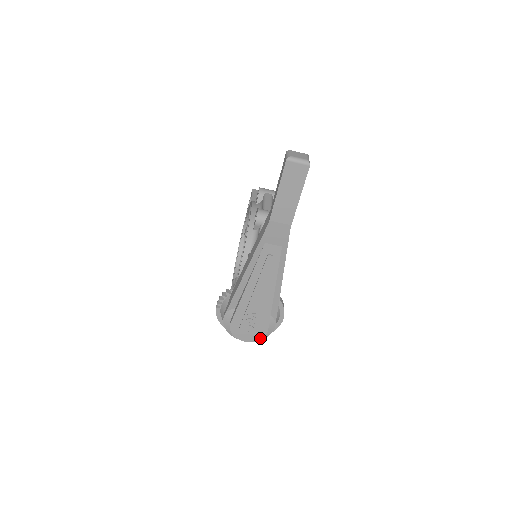
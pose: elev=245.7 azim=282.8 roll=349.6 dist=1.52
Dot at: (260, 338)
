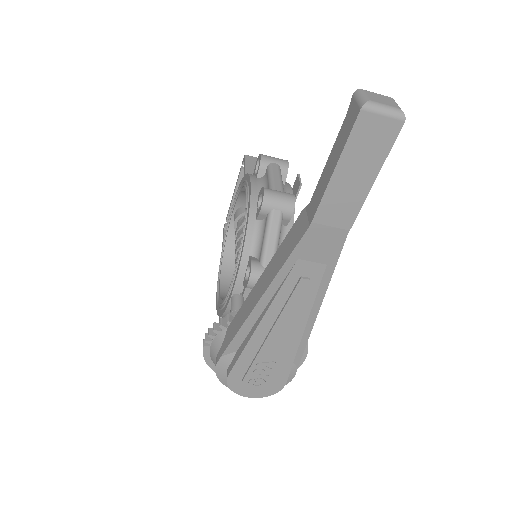
Dot at: (273, 393)
